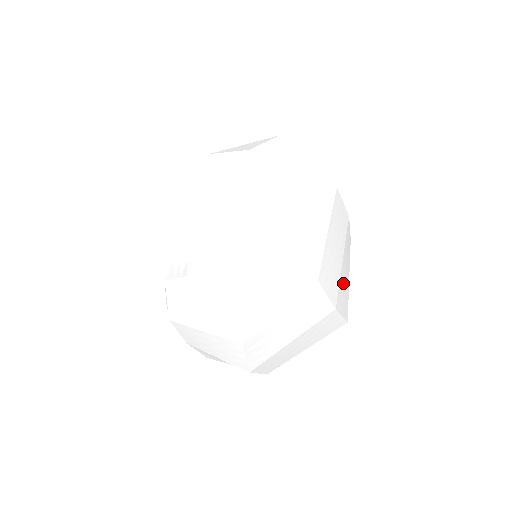
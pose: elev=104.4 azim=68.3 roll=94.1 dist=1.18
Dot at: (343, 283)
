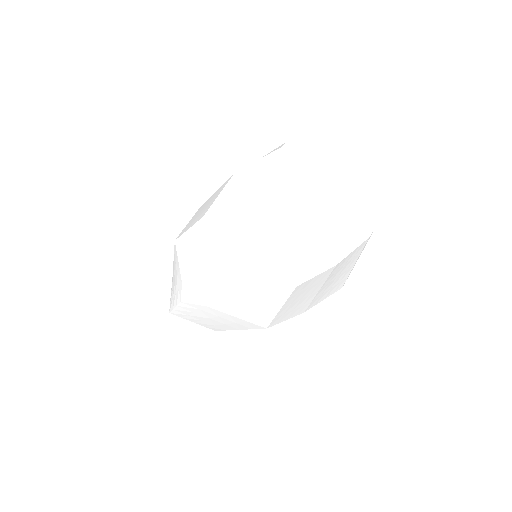
Dot at: (327, 288)
